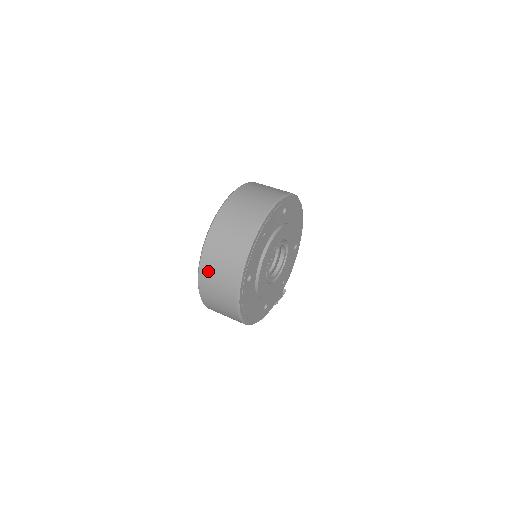
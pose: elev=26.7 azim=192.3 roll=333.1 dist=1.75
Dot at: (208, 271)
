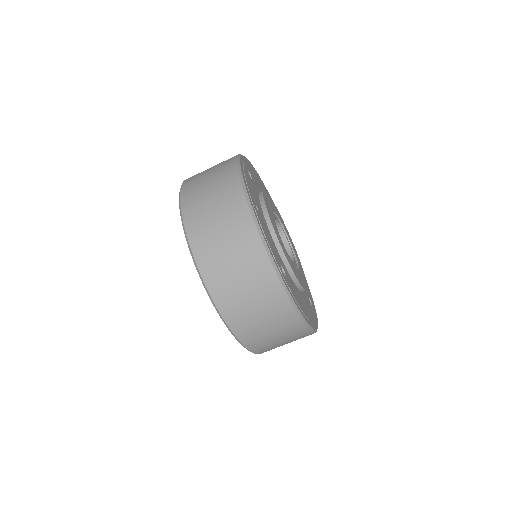
Dot at: (231, 302)
